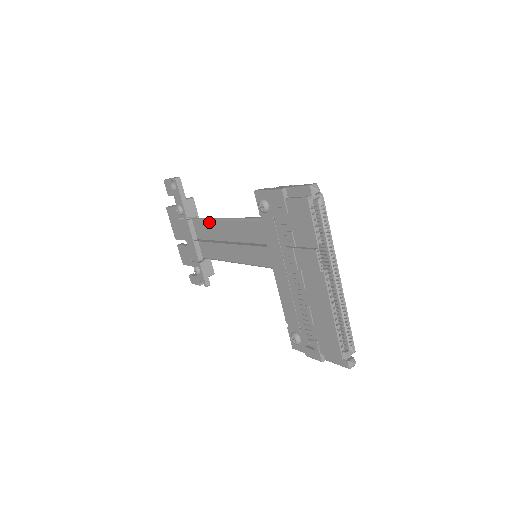
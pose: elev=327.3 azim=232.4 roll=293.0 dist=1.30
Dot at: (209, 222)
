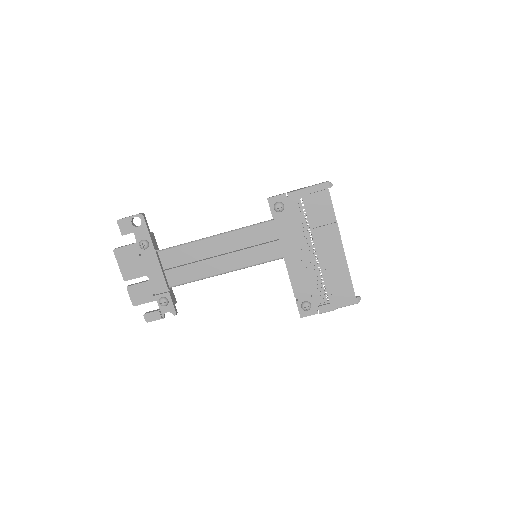
Dot at: (188, 246)
